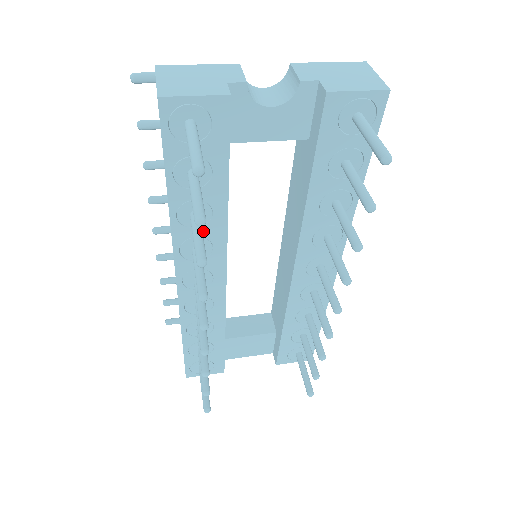
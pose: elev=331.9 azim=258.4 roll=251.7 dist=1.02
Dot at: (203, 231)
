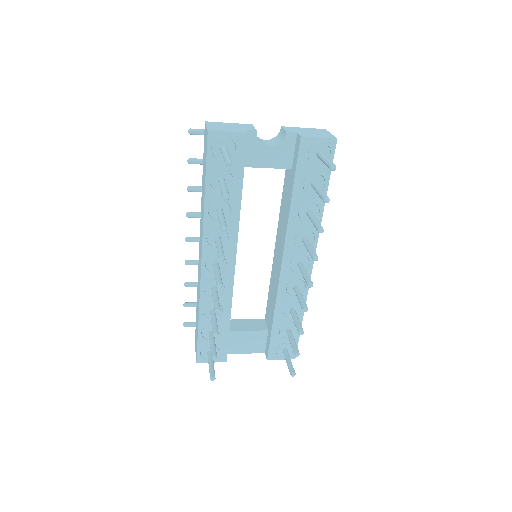
Dot at: occluded
